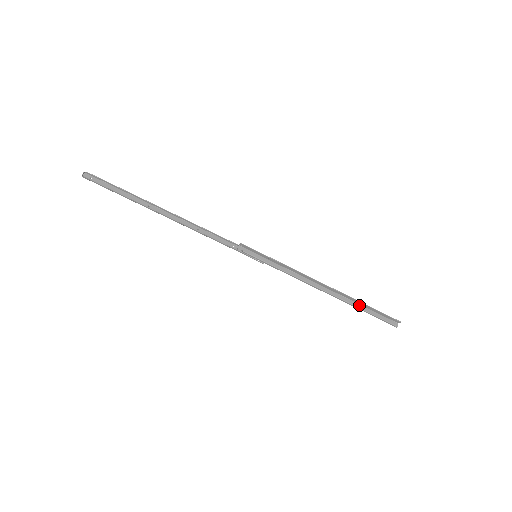
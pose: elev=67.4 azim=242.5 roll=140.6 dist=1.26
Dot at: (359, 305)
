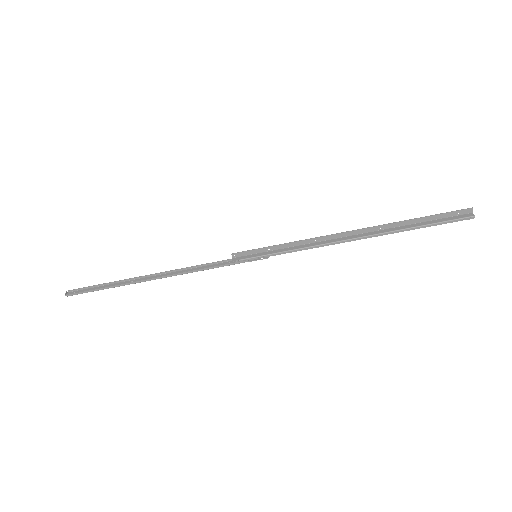
Dot at: (406, 226)
